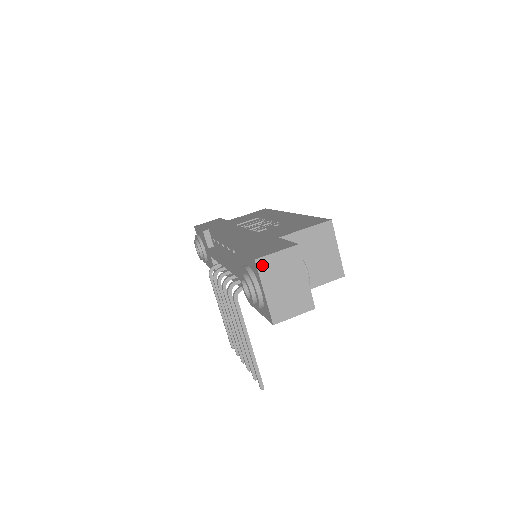
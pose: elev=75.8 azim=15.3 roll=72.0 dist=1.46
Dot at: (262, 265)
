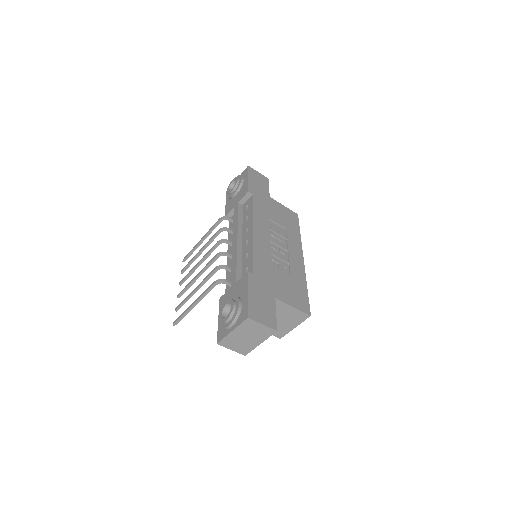
Dot at: (248, 322)
